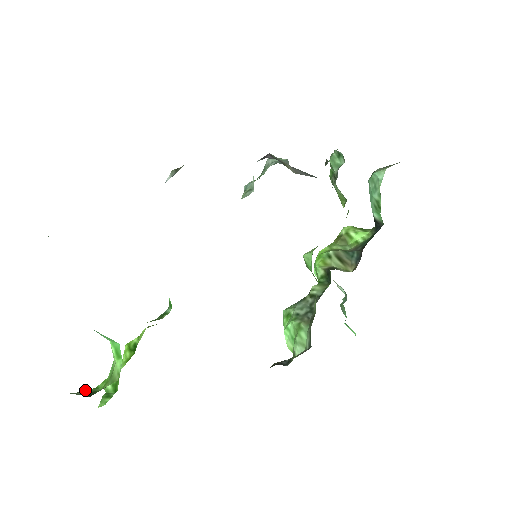
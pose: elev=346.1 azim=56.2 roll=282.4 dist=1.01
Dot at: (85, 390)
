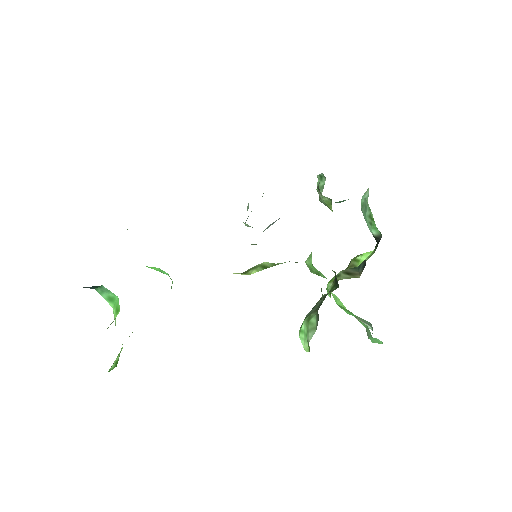
Dot at: occluded
